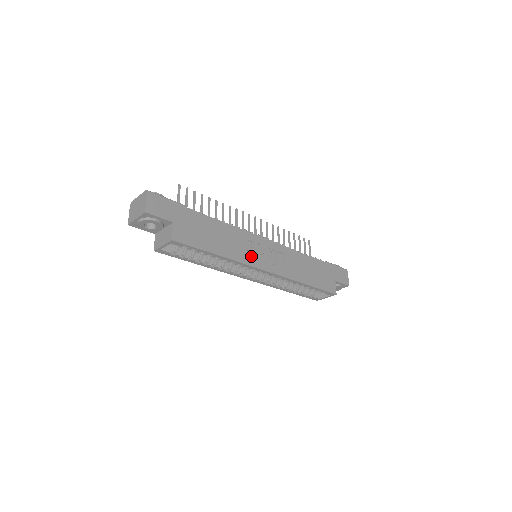
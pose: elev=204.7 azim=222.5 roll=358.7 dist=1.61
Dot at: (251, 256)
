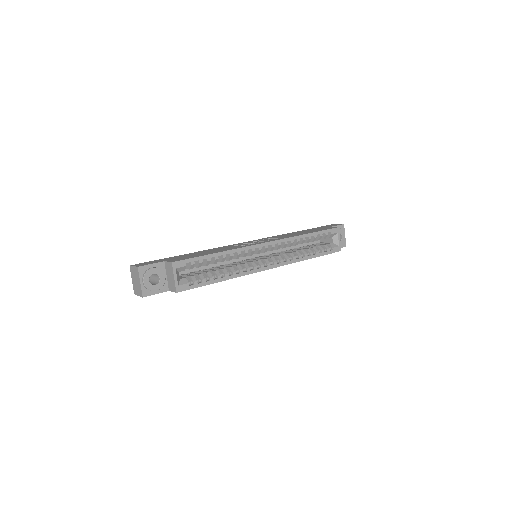
Dot at: occluded
